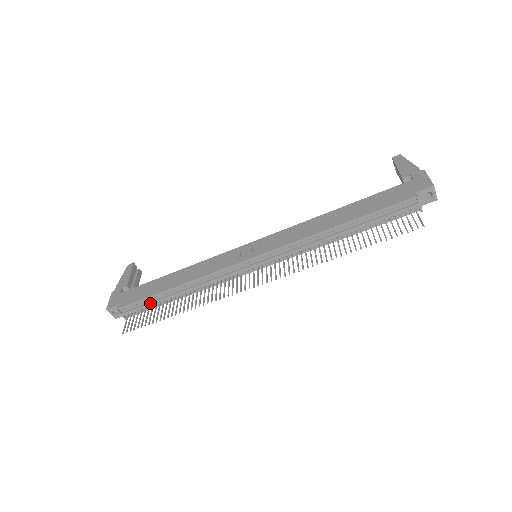
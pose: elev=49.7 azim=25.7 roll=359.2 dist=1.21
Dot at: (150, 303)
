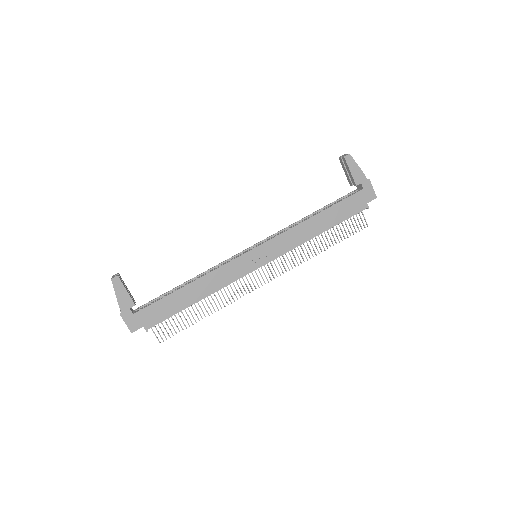
Dot at: occluded
